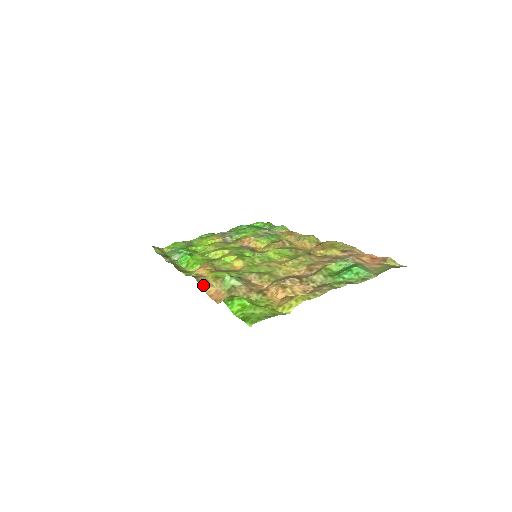
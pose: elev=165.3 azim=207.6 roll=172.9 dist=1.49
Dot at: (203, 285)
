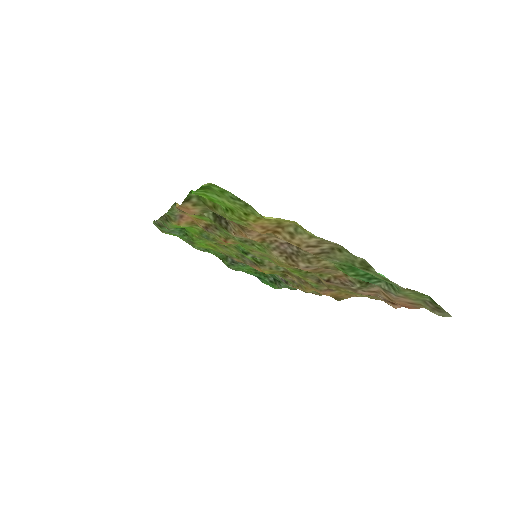
Dot at: occluded
